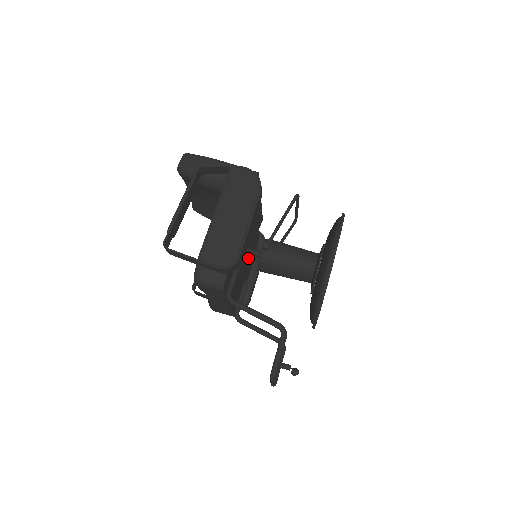
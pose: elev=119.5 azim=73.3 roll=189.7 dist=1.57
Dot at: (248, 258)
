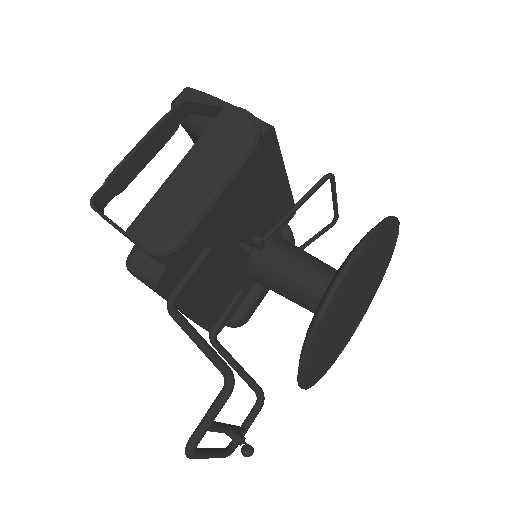
Dot at: occluded
